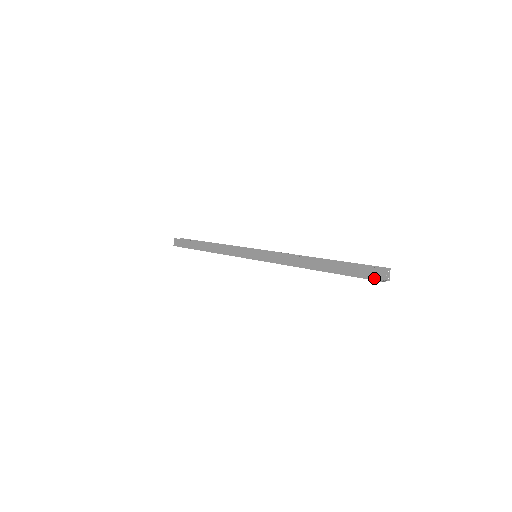
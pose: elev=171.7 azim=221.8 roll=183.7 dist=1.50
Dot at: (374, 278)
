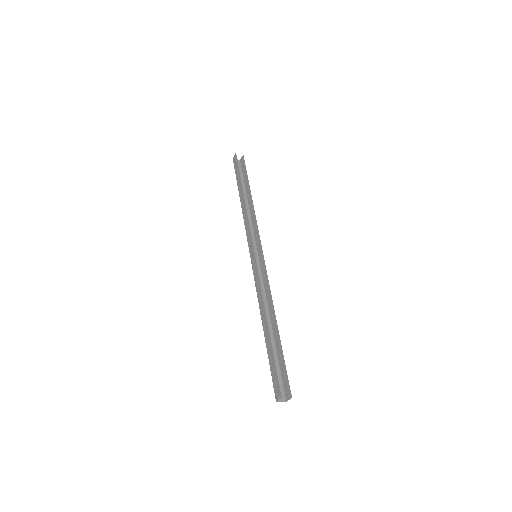
Dot at: (275, 392)
